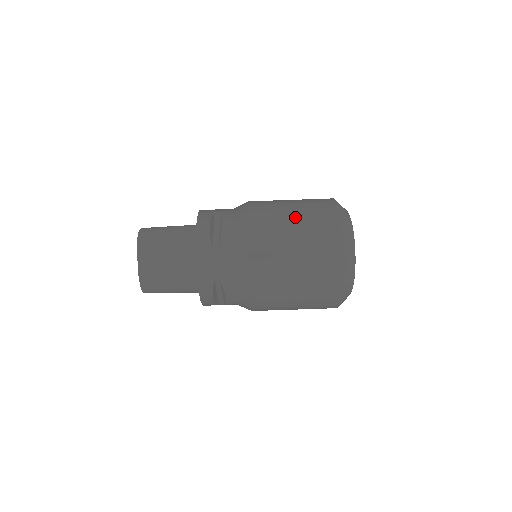
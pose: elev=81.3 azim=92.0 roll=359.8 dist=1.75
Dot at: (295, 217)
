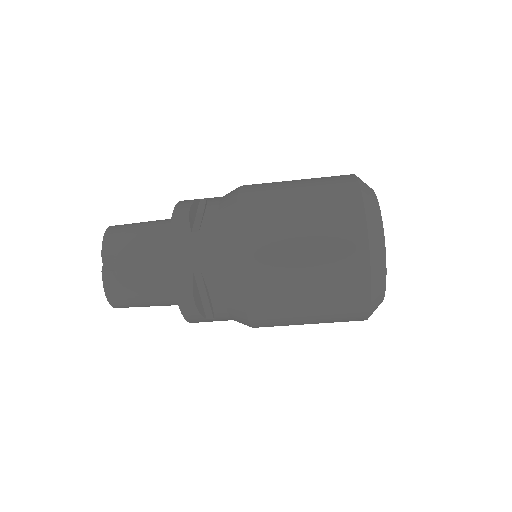
Dot at: (298, 188)
